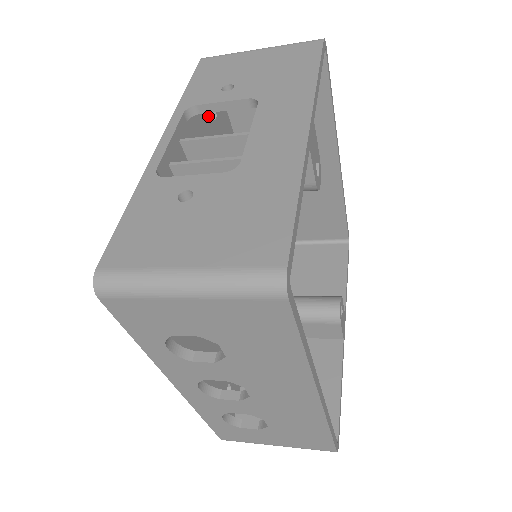
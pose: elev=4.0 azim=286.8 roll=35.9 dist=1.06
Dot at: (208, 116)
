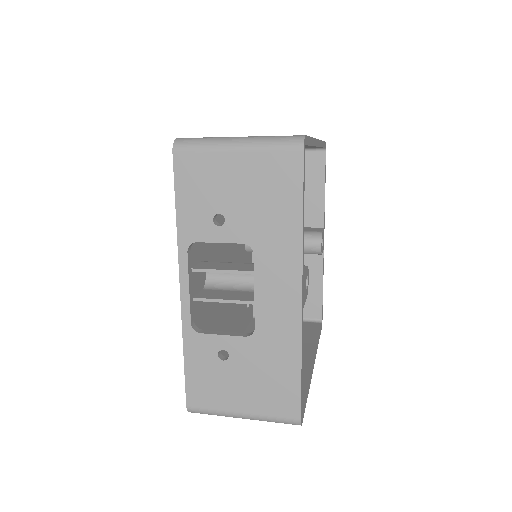
Dot at: occluded
